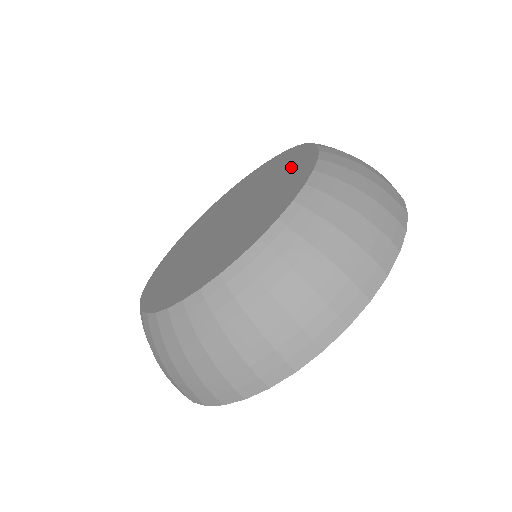
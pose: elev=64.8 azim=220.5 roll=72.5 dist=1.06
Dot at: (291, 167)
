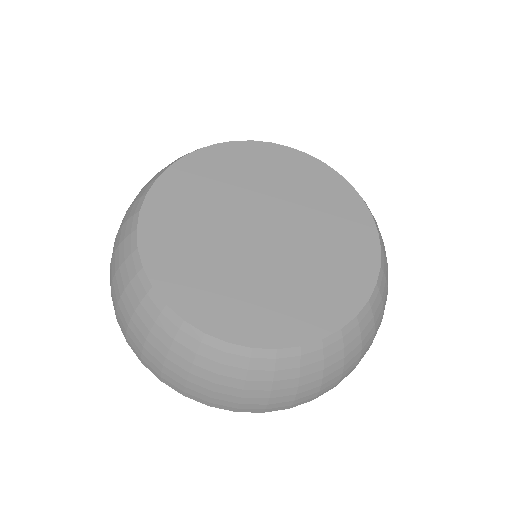
Dot at: (349, 233)
